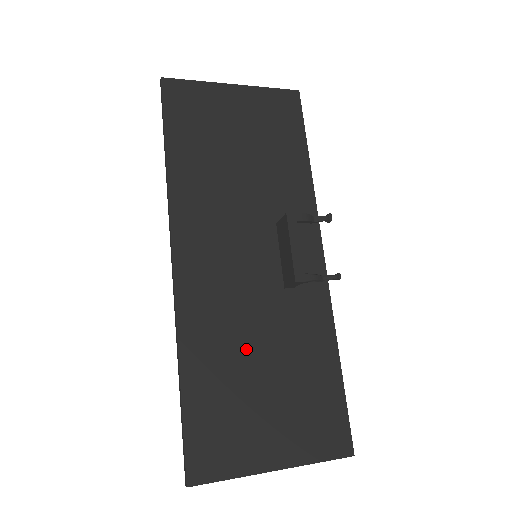
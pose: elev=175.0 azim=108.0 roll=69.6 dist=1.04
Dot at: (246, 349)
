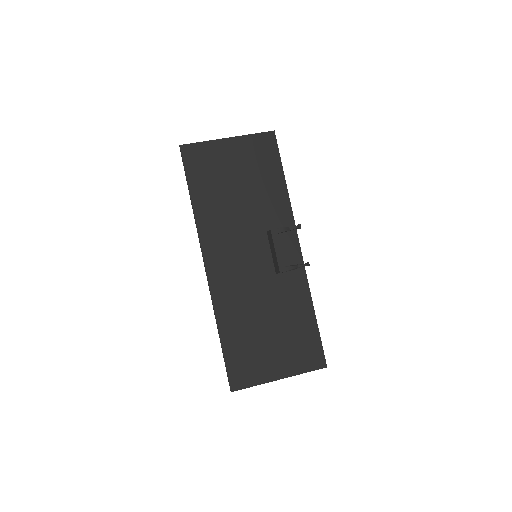
Dot at: (256, 314)
